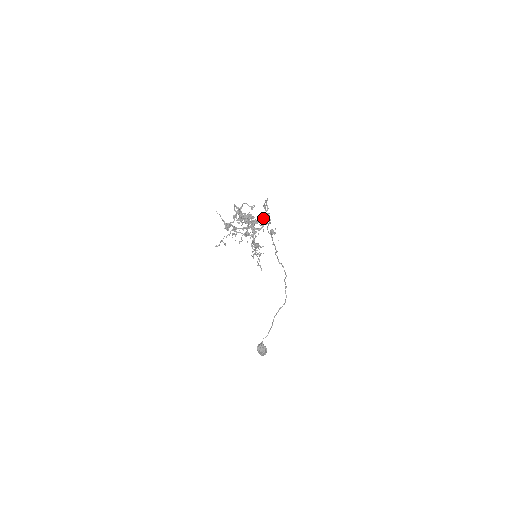
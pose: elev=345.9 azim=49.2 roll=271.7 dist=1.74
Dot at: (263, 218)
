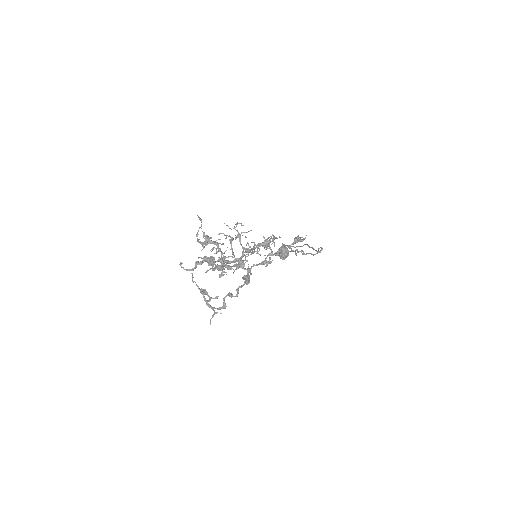
Dot at: (229, 295)
